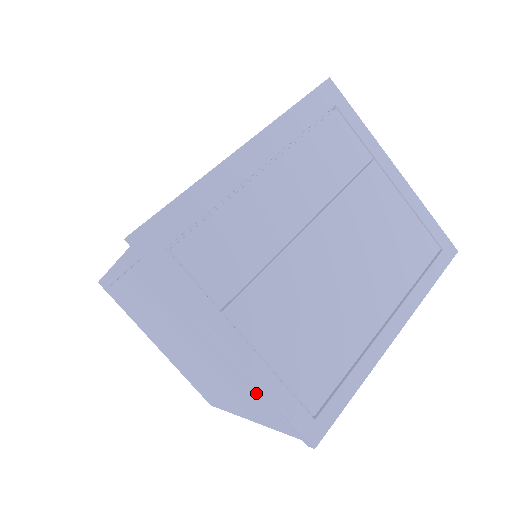
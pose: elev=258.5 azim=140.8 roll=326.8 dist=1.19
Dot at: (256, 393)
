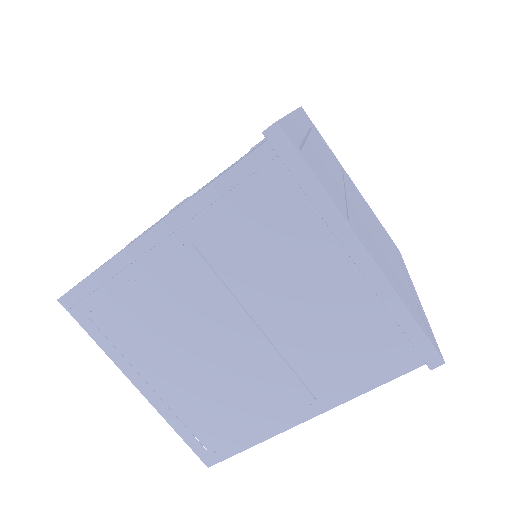
Dot at: (378, 318)
